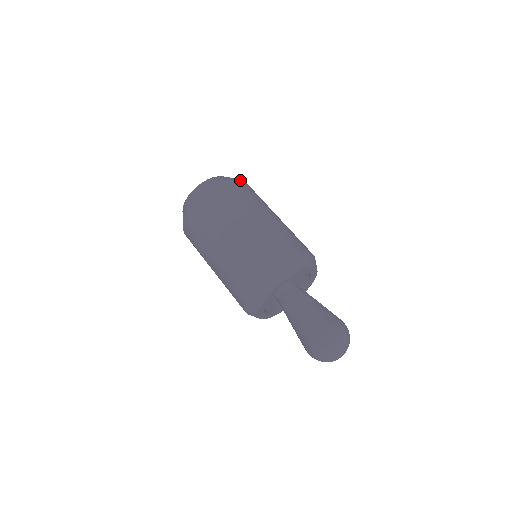
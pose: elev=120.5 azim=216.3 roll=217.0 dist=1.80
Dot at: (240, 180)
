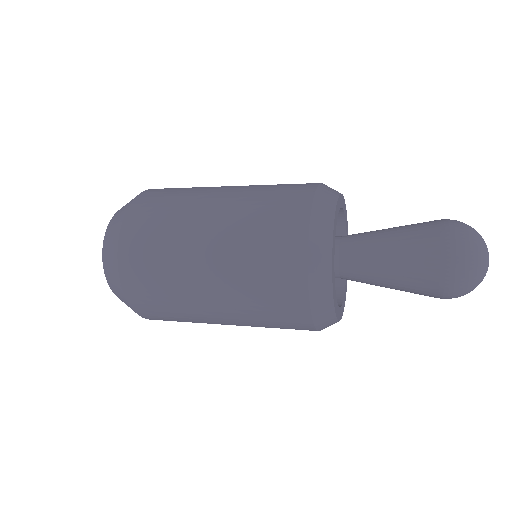
Dot at: occluded
